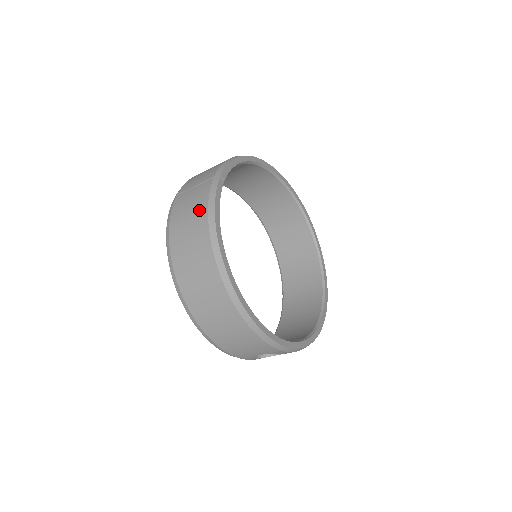
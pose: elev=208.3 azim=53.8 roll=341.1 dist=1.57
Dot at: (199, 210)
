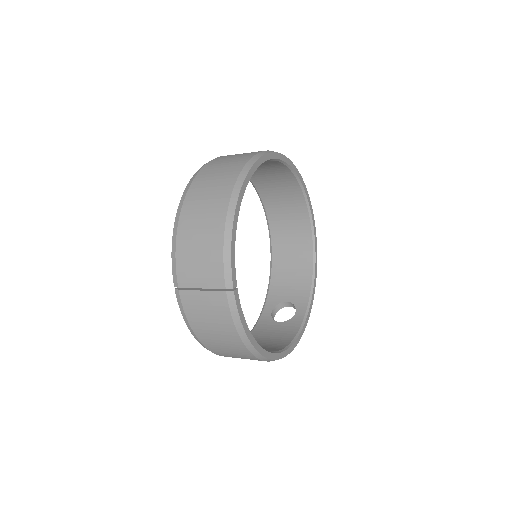
Dot at: (225, 327)
